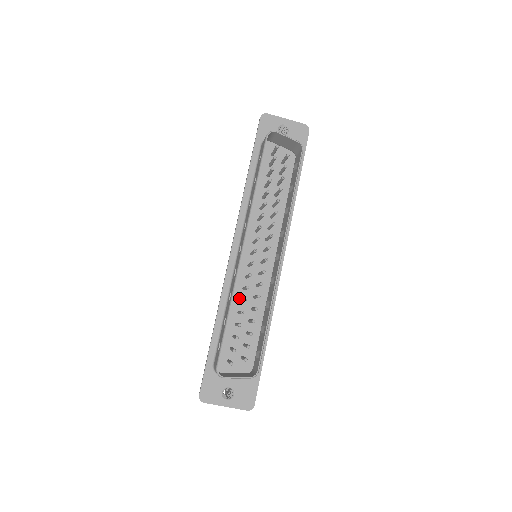
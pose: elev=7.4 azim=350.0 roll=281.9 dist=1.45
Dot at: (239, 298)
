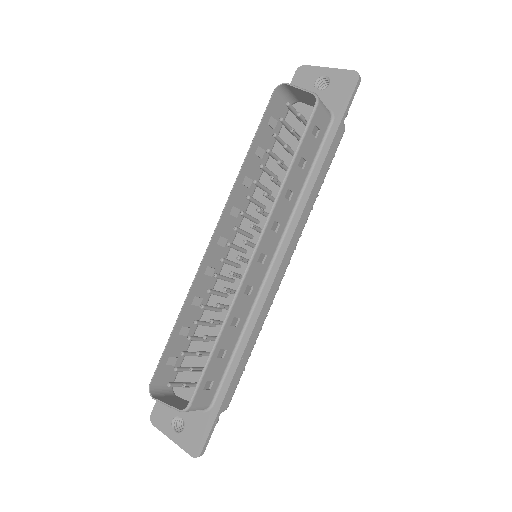
Dot at: occluded
